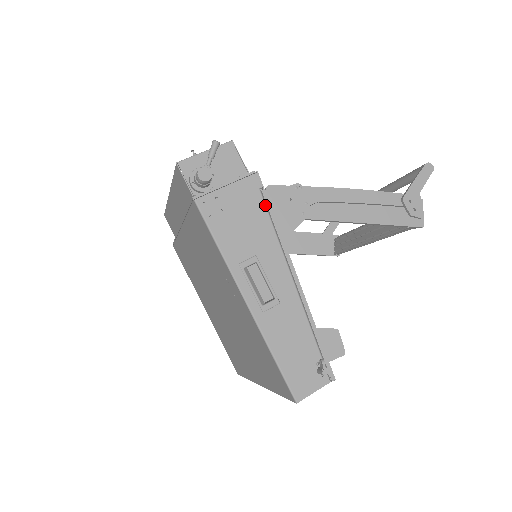
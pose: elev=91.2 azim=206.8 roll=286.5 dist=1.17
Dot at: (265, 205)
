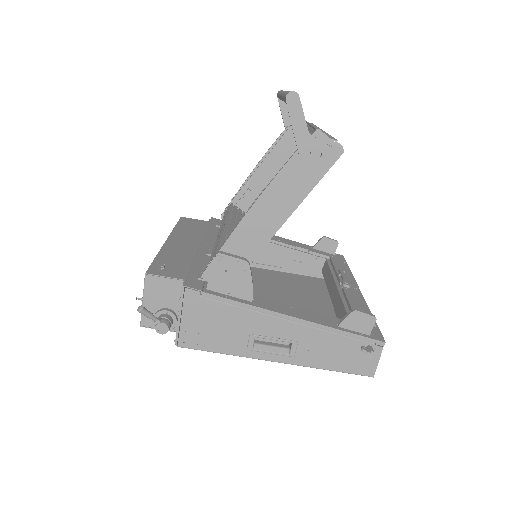
Dot at: (216, 301)
